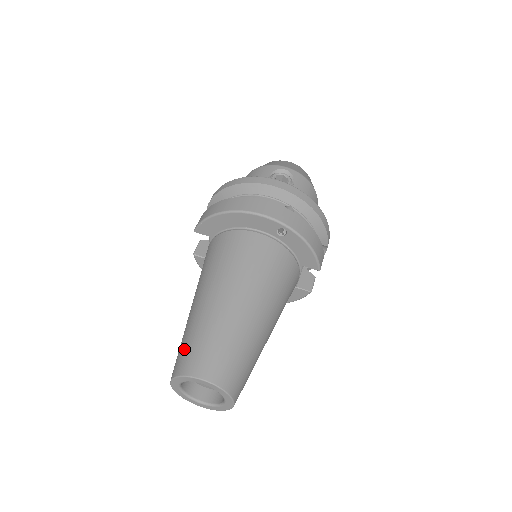
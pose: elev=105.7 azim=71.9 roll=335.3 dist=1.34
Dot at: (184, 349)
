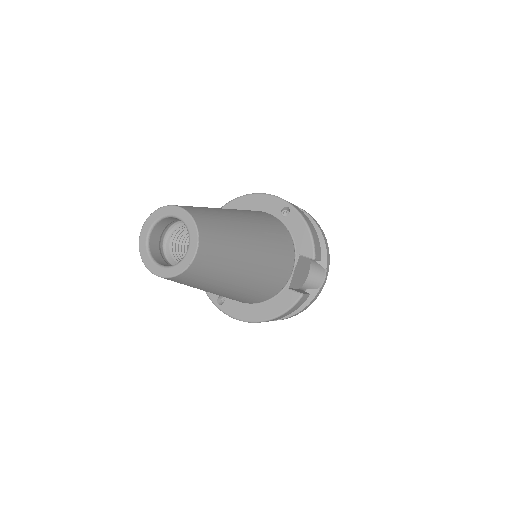
Dot at: occluded
